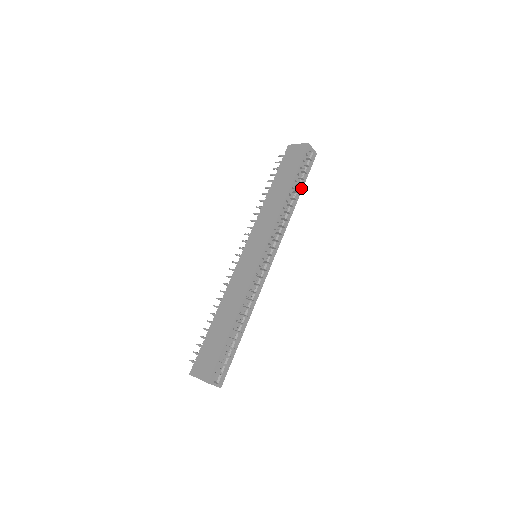
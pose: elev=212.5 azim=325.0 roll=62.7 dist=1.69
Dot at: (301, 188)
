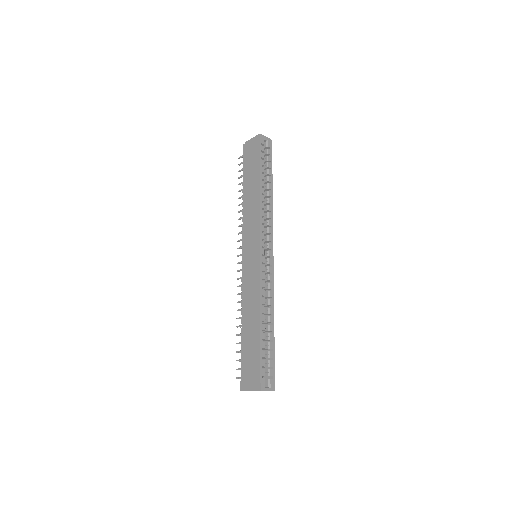
Dot at: (271, 177)
